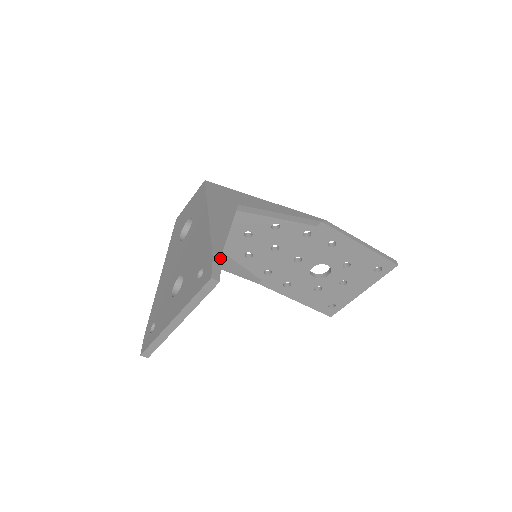
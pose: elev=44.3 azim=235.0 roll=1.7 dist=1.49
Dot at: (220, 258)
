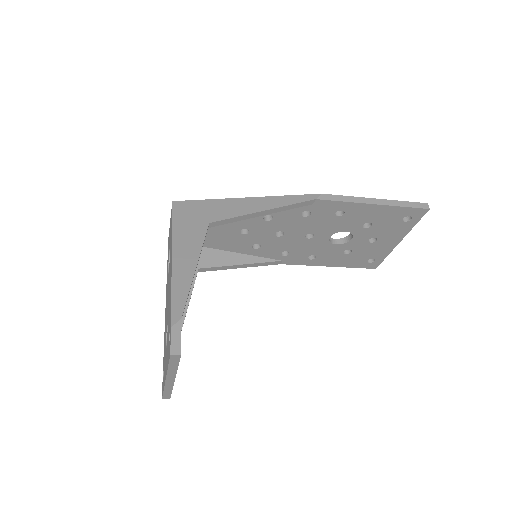
Dot at: (180, 323)
